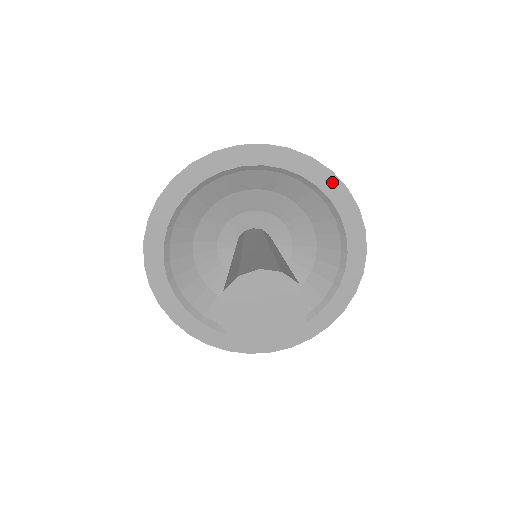
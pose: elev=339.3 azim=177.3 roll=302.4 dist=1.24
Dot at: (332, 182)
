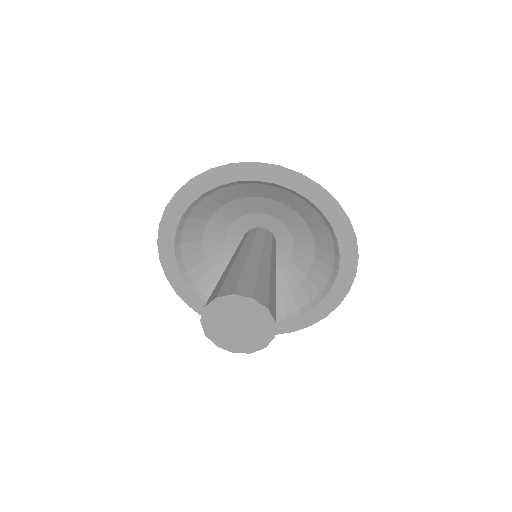
Dot at: (284, 174)
